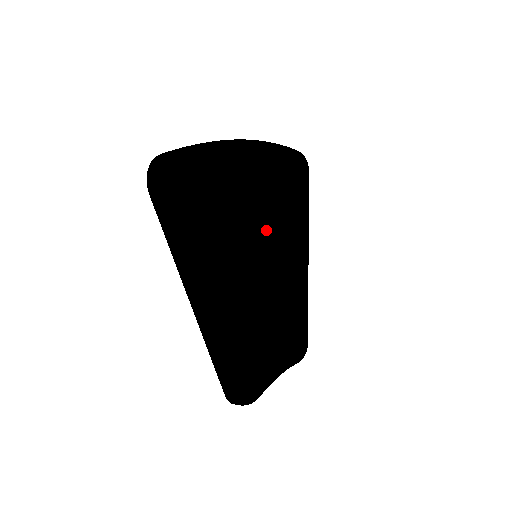
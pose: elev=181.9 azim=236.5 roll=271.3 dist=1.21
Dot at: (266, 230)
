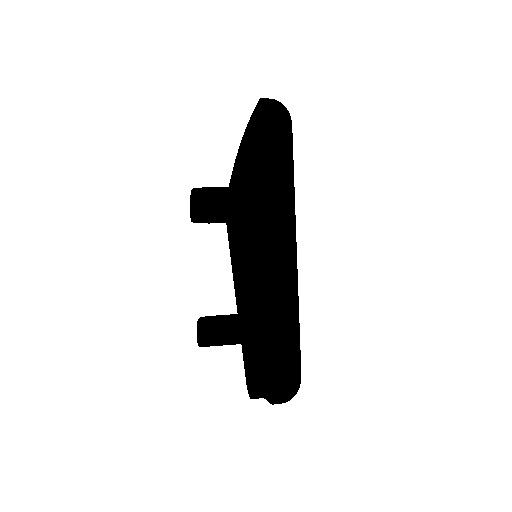
Dot at: occluded
